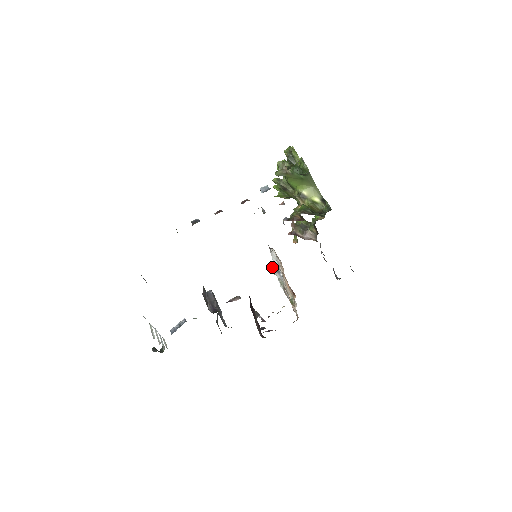
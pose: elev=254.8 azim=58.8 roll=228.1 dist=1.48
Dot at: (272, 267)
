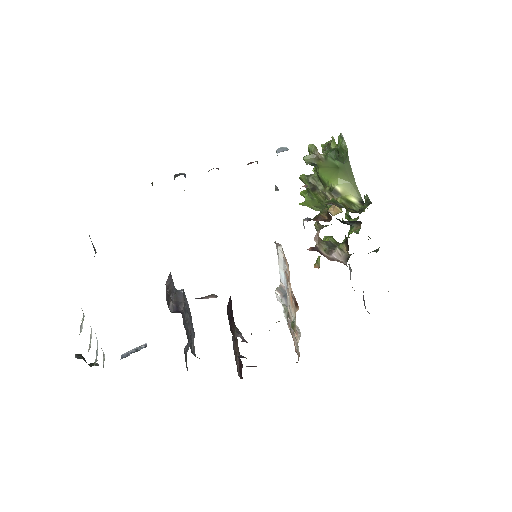
Dot at: (278, 288)
